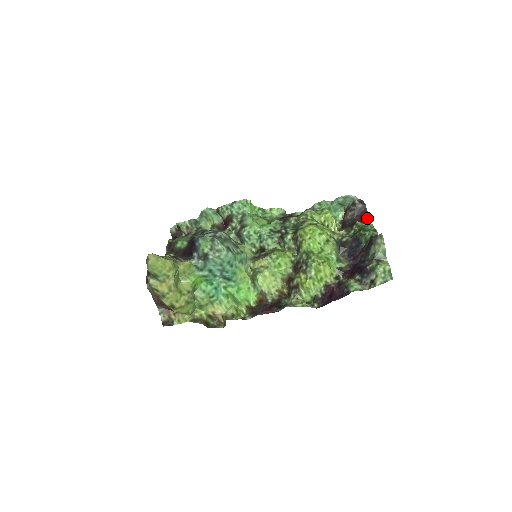
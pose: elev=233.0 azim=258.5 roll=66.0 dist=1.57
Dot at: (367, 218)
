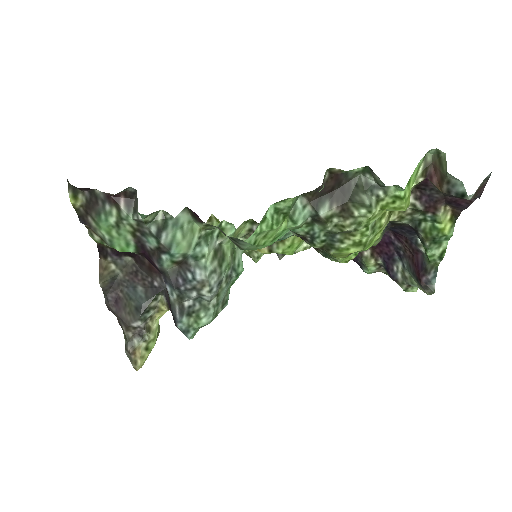
Dot at: (461, 209)
